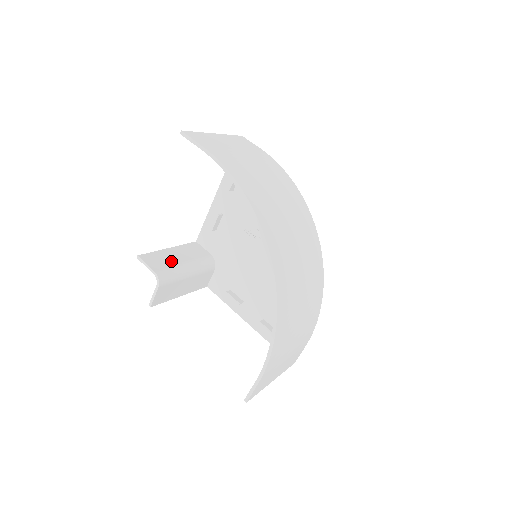
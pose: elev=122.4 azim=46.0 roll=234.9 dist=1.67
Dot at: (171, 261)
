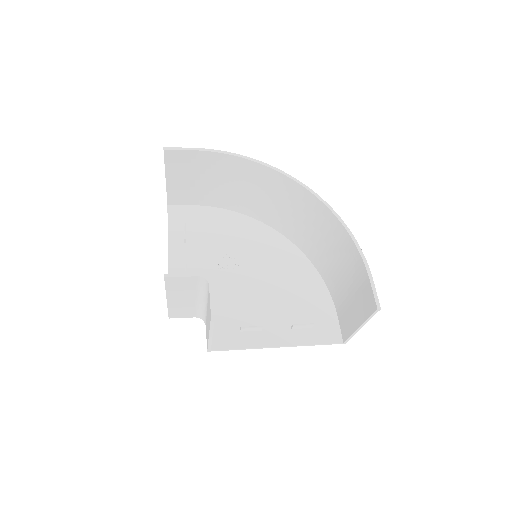
Dot at: occluded
